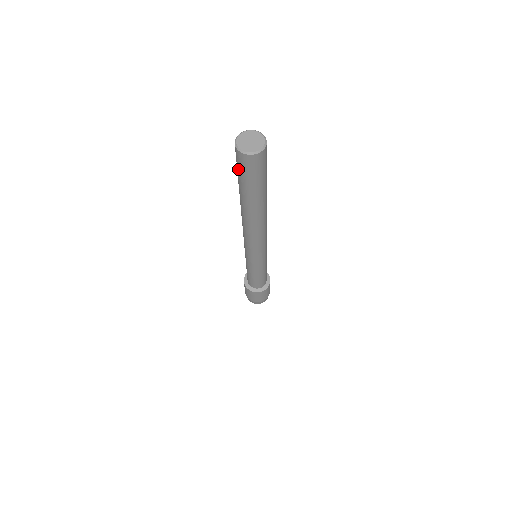
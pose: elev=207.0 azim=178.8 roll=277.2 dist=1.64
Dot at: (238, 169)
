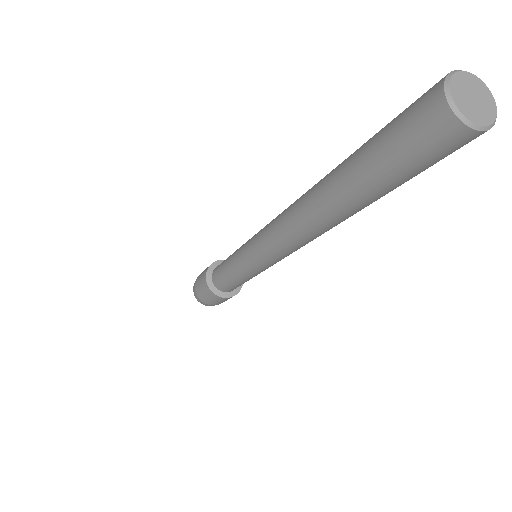
Dot at: (405, 153)
